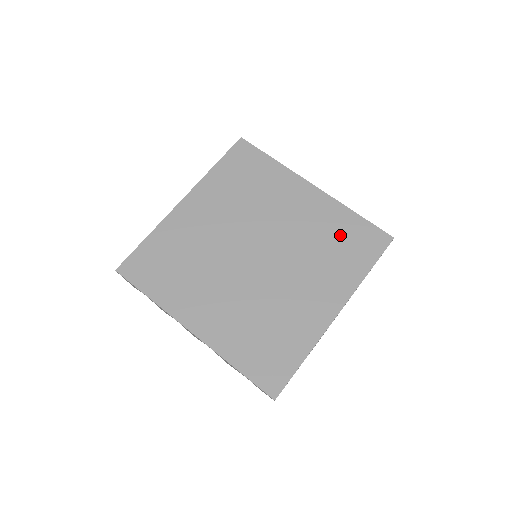
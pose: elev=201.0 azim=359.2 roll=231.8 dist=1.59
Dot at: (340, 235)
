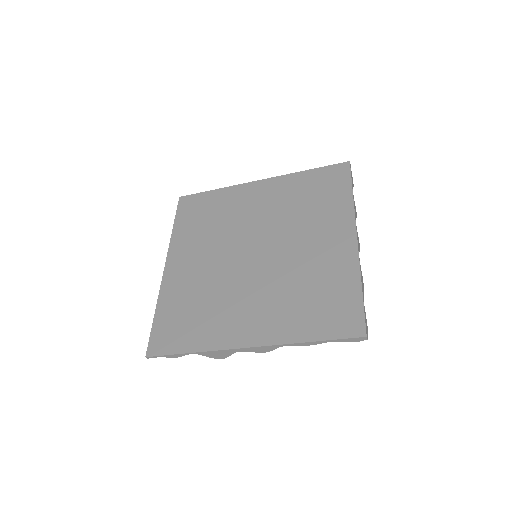
Dot at: (325, 292)
